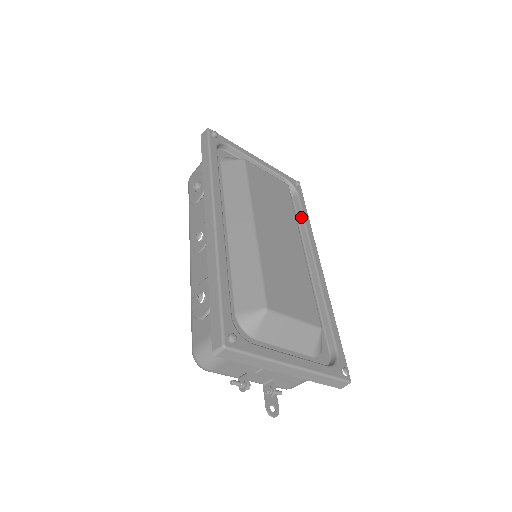
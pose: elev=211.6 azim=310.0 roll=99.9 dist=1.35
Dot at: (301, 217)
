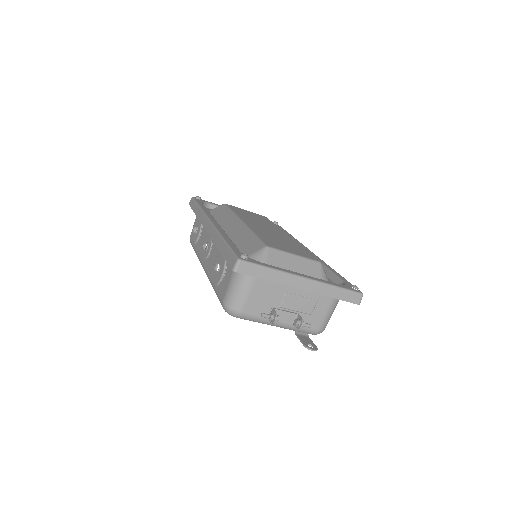
Dot at: occluded
